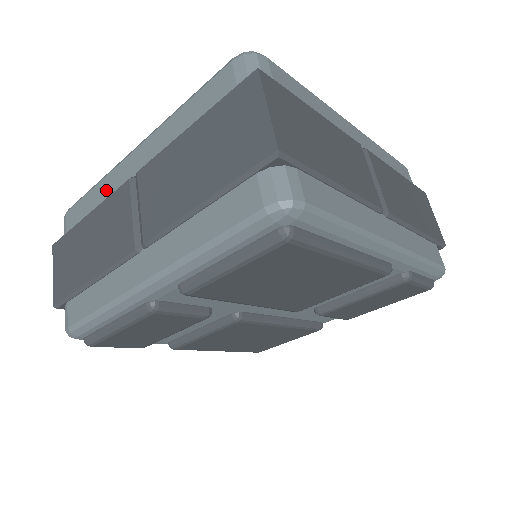
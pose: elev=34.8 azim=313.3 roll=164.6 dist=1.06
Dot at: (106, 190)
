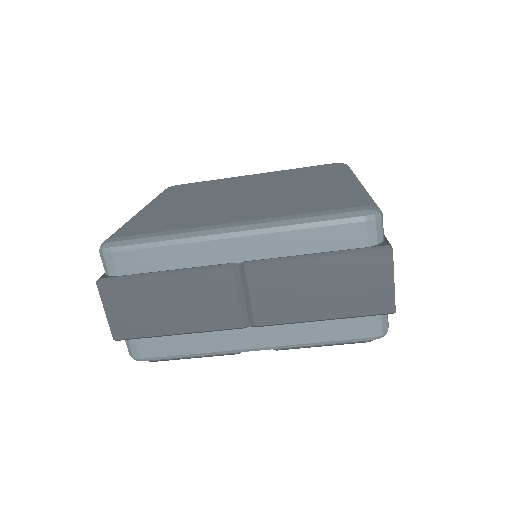
Dot at: (189, 258)
